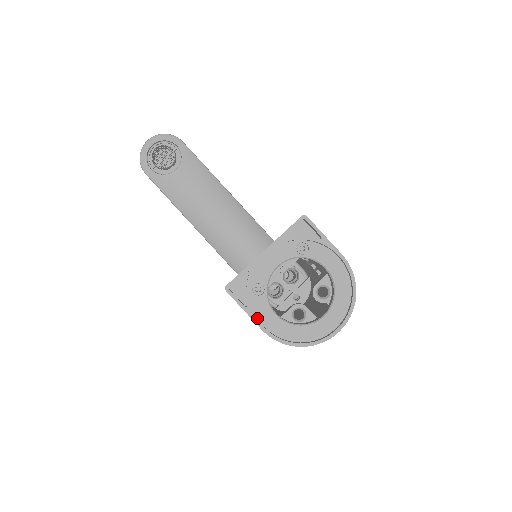
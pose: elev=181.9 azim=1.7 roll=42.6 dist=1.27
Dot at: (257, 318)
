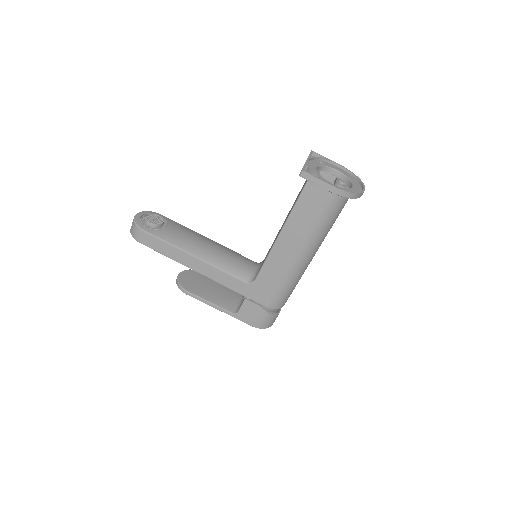
Dot at: (327, 182)
